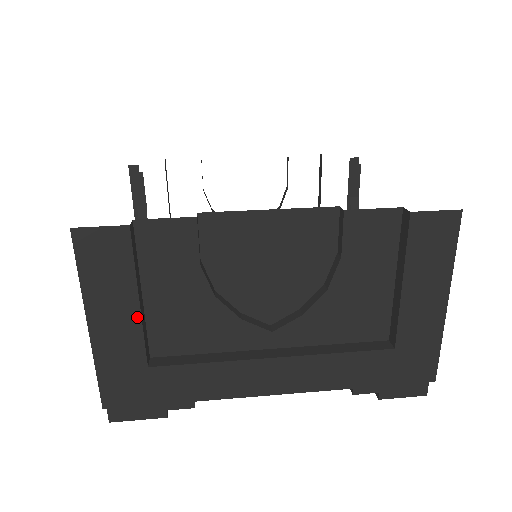
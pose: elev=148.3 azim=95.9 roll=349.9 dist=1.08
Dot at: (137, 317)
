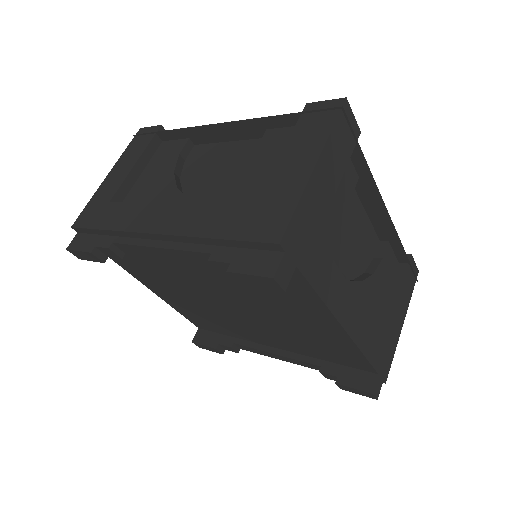
Dot at: (129, 171)
